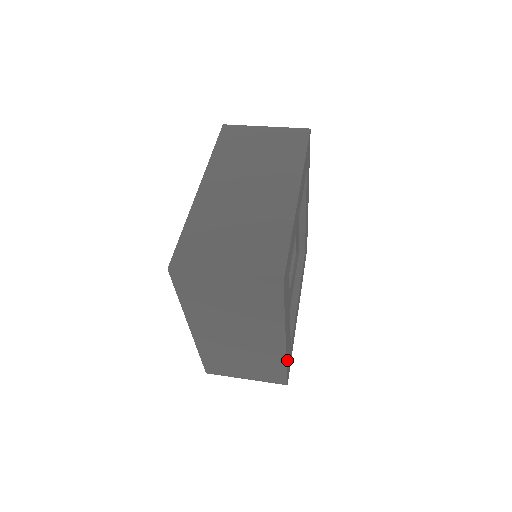
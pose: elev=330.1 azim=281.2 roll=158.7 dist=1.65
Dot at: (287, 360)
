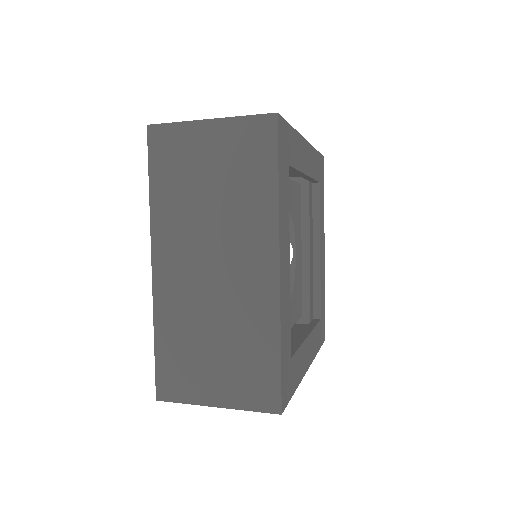
Dot at: (282, 338)
